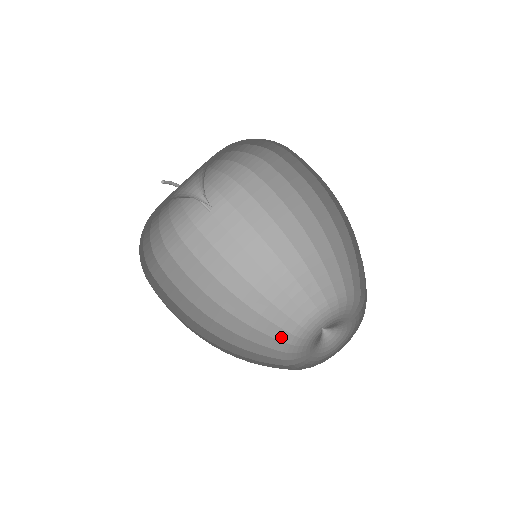
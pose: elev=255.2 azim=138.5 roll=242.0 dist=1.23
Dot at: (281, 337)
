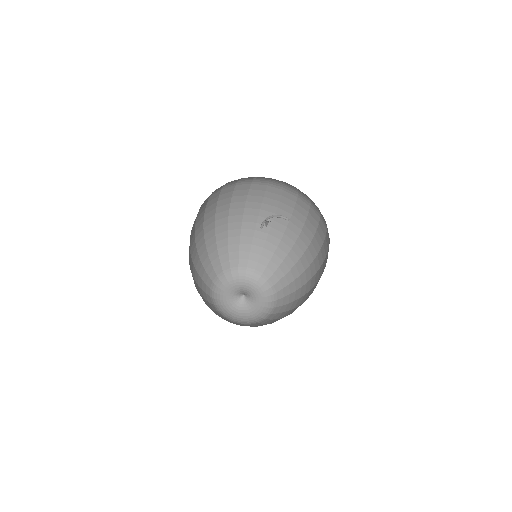
Dot at: (209, 300)
